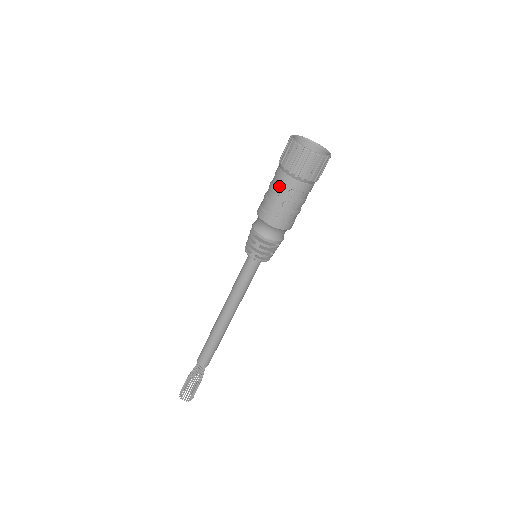
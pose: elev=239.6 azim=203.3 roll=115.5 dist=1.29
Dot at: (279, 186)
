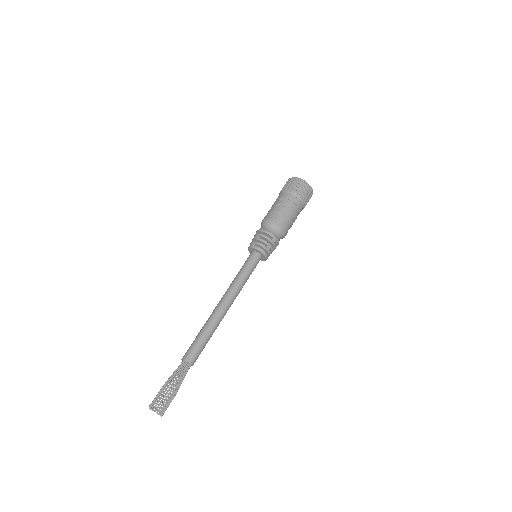
Dot at: (276, 201)
